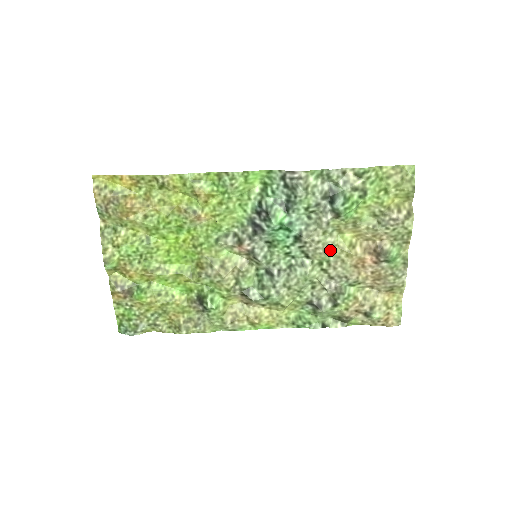
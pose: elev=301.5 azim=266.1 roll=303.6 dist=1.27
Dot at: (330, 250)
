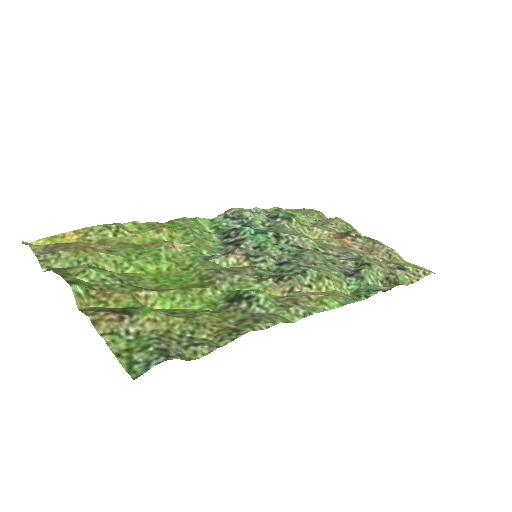
Dot at: occluded
